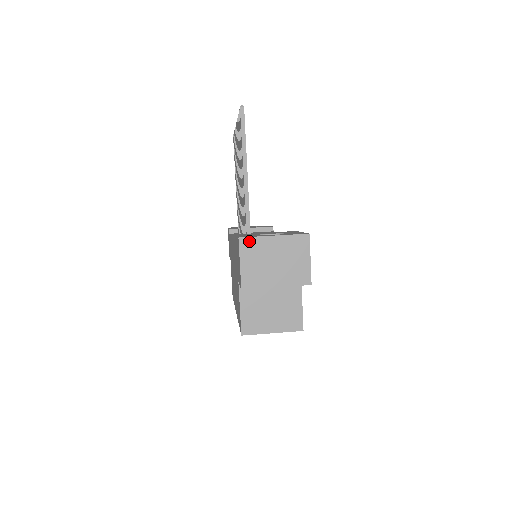
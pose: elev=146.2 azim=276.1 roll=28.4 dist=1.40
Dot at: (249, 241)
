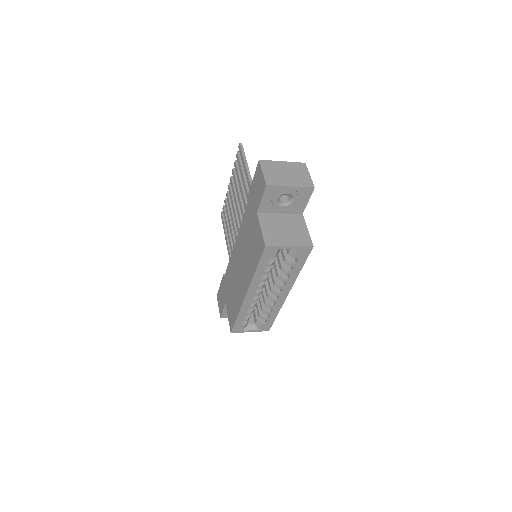
Dot at: (266, 162)
